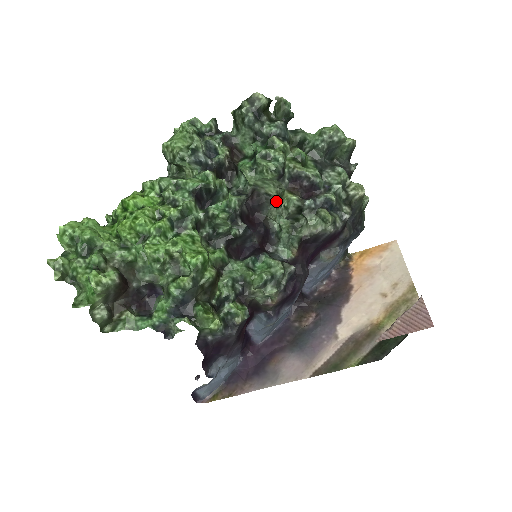
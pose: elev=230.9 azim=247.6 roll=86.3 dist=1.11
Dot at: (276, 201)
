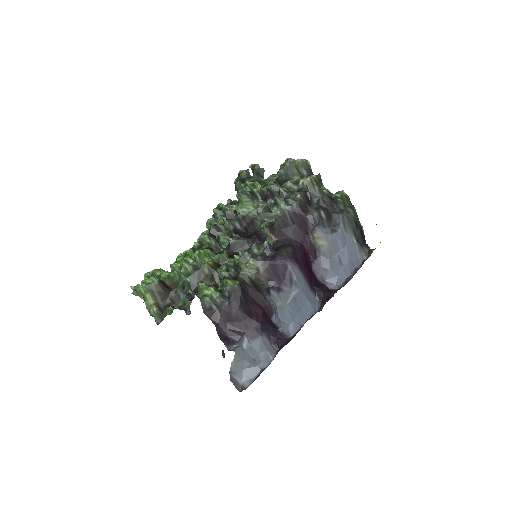
Dot at: occluded
